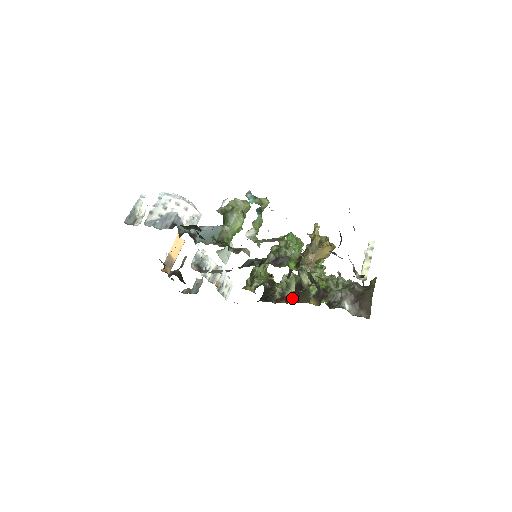
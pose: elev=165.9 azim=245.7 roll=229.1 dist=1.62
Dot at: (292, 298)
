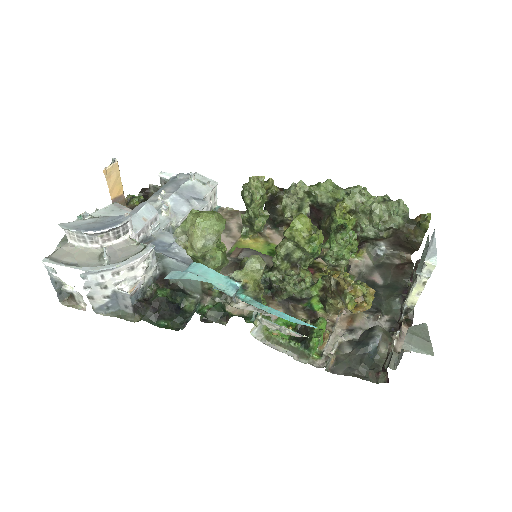
Dot at: occluded
